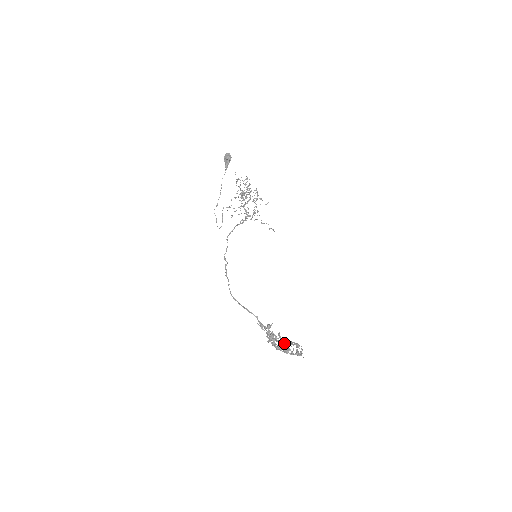
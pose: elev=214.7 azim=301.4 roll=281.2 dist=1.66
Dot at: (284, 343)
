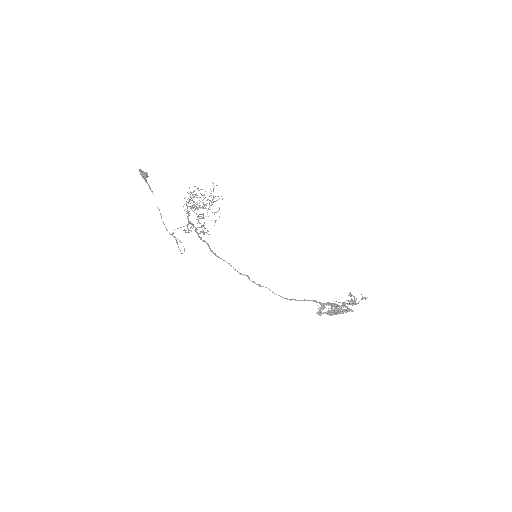
Dot at: occluded
